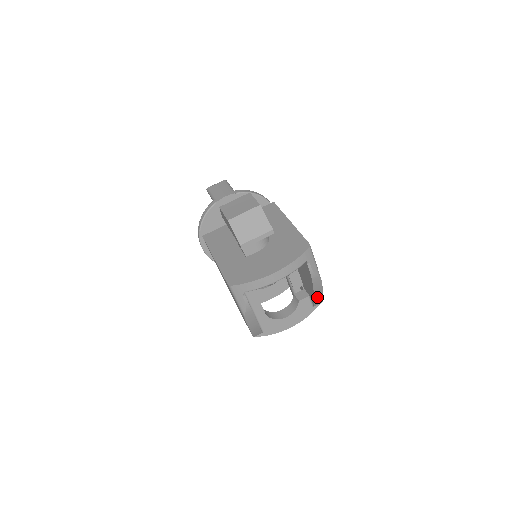
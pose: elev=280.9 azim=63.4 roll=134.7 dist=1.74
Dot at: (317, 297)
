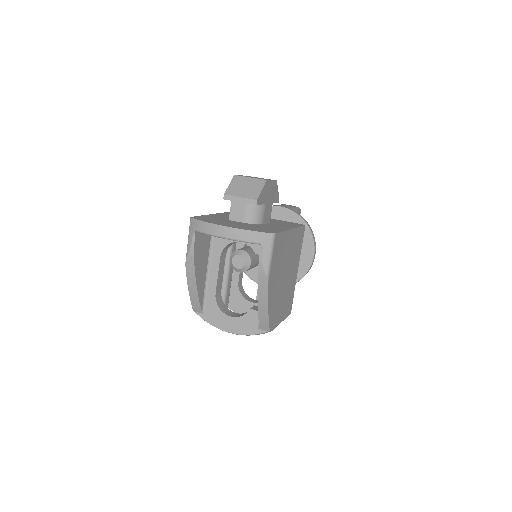
Dot at: (262, 310)
